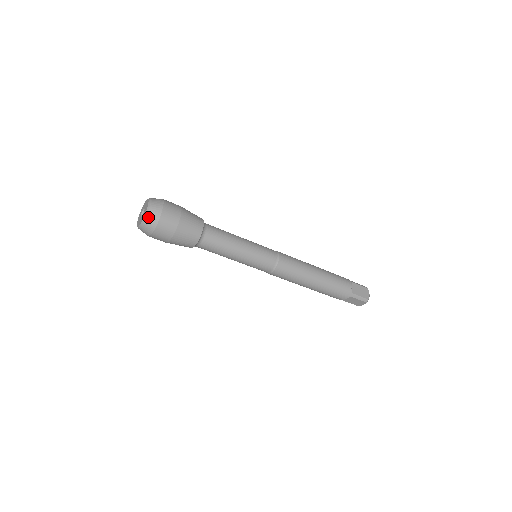
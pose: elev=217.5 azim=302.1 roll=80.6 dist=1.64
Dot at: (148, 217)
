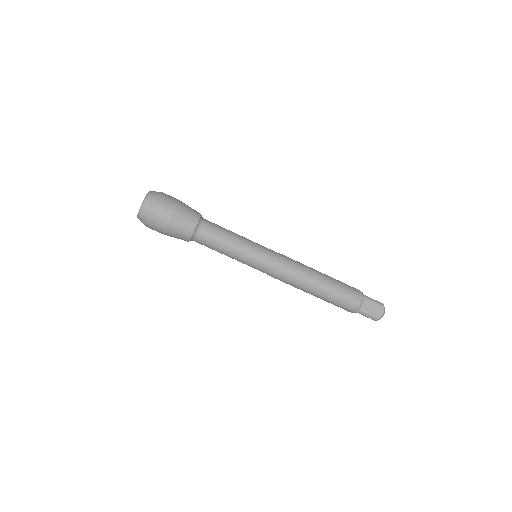
Dot at: (141, 214)
